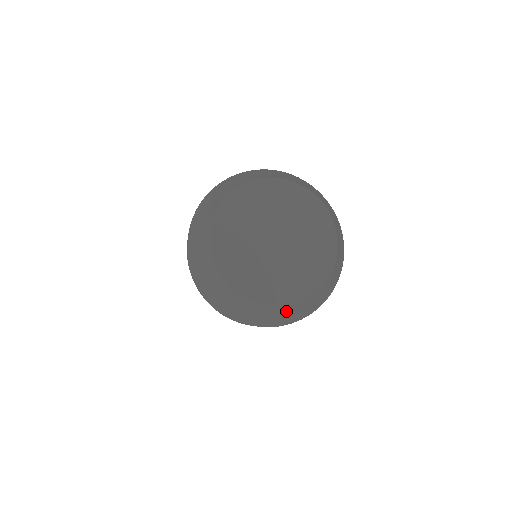
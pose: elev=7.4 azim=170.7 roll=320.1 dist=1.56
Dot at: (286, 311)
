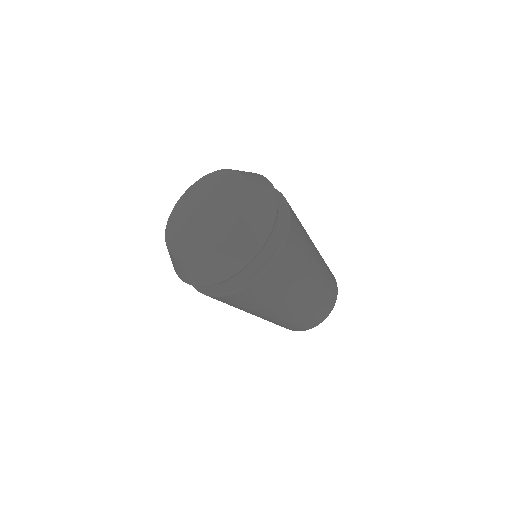
Dot at: (242, 231)
